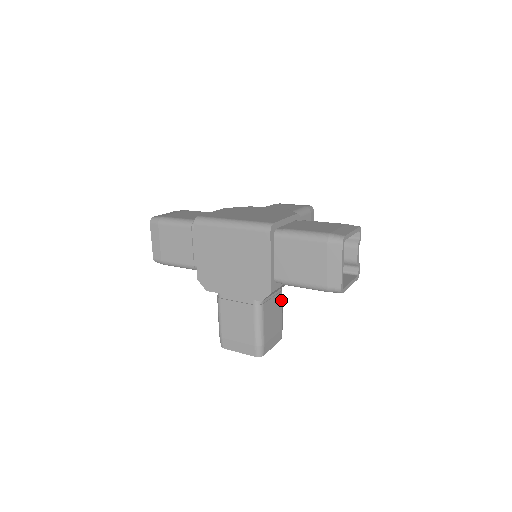
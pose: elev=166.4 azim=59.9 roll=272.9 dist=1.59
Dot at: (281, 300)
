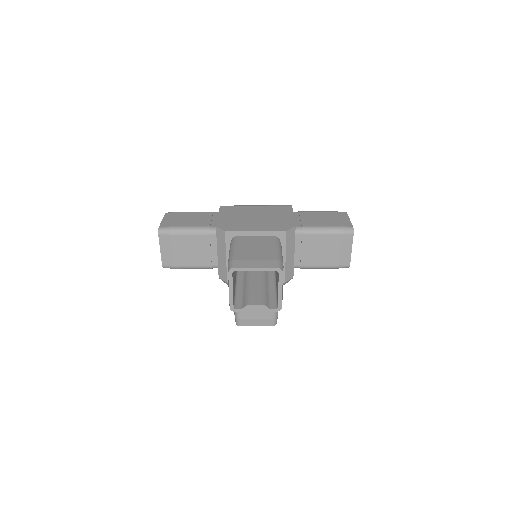
Dot at: occluded
